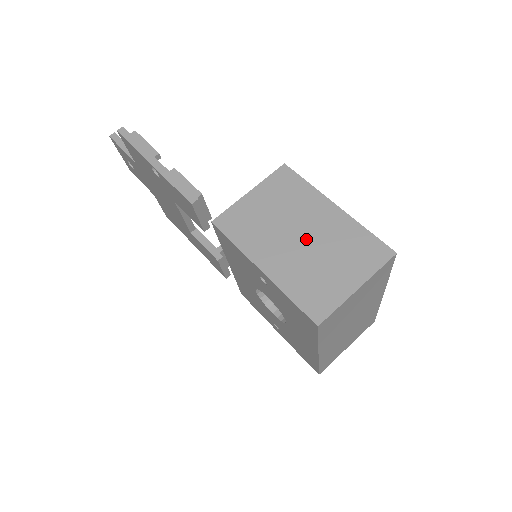
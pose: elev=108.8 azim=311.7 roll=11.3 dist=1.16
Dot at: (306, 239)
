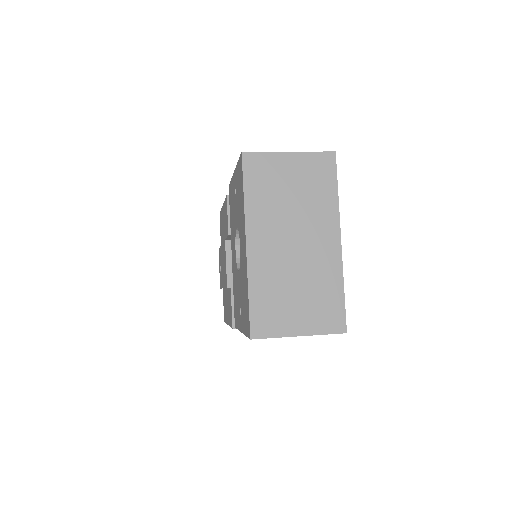
Dot at: occluded
